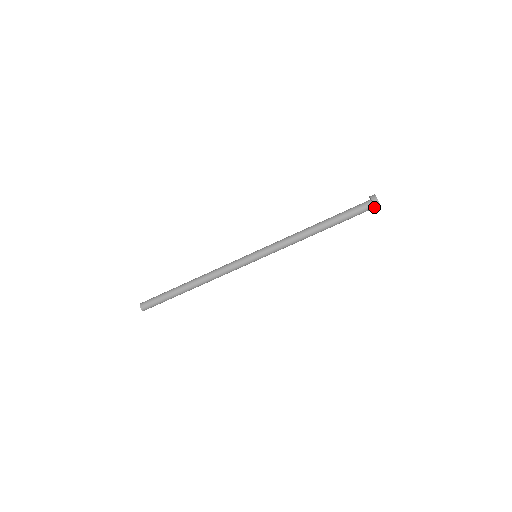
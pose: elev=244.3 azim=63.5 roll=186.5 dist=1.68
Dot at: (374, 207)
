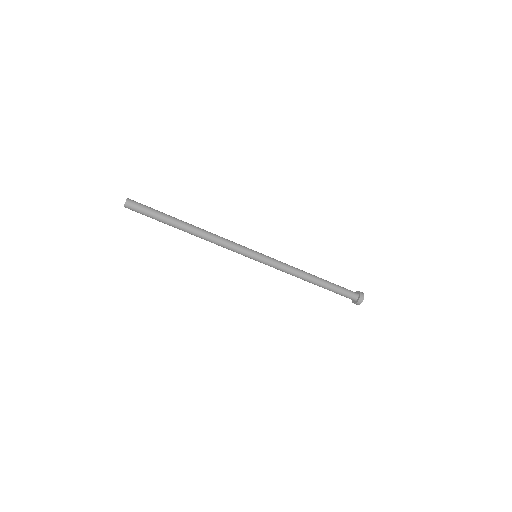
Dot at: (356, 300)
